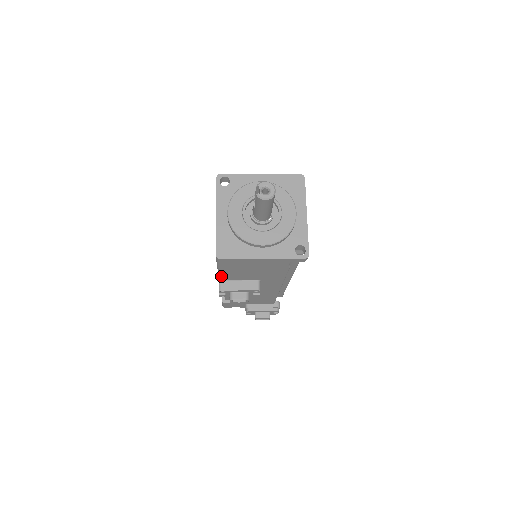
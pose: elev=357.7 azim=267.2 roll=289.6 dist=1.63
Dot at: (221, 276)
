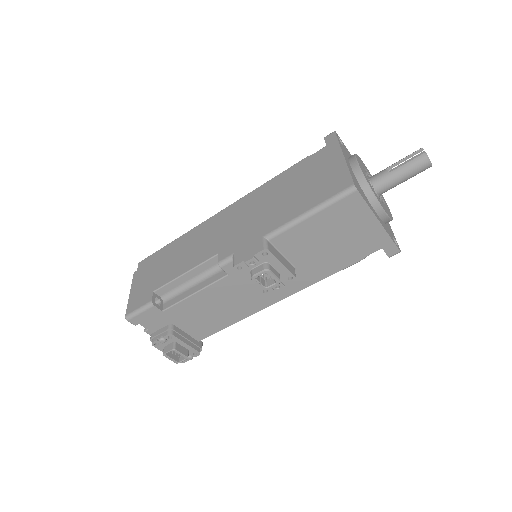
Dot at: (285, 230)
